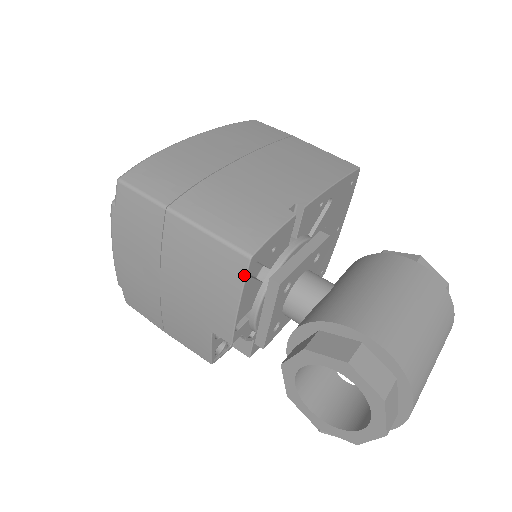
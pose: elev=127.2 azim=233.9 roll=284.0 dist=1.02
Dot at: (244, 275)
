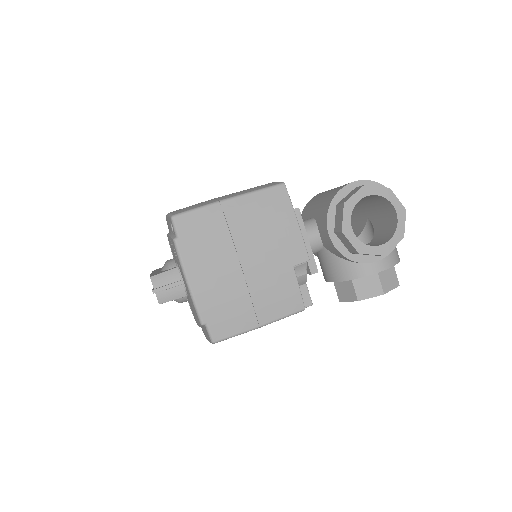
Dot at: (288, 196)
